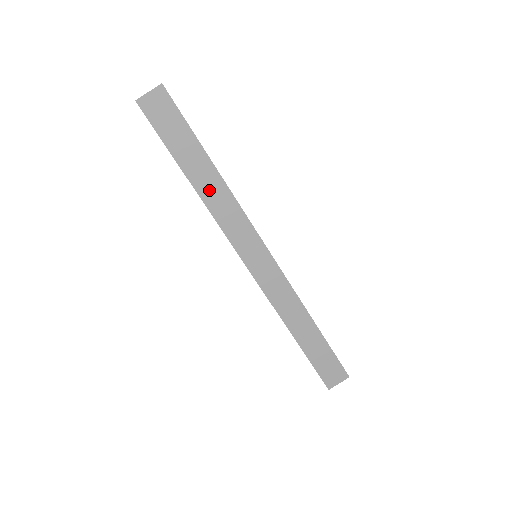
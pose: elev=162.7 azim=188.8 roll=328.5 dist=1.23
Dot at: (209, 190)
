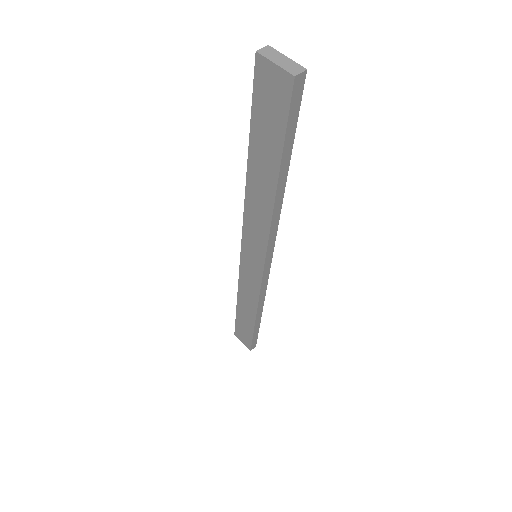
Dot at: (257, 192)
